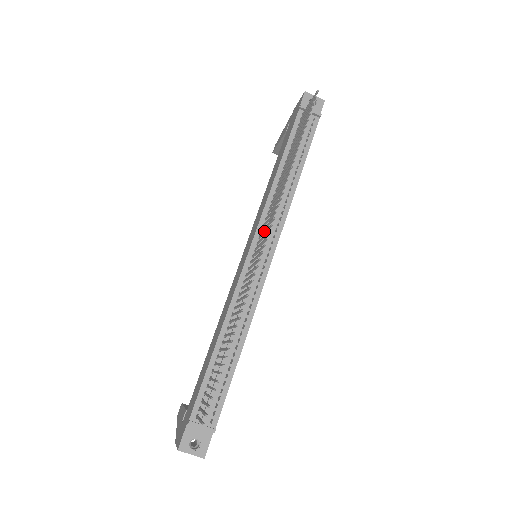
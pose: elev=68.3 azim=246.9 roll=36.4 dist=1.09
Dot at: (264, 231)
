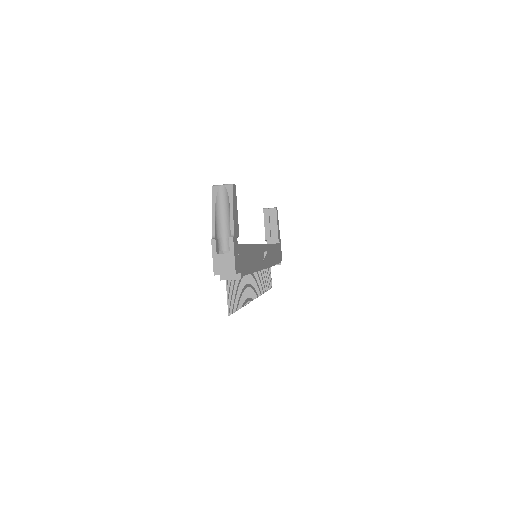
Dot at: (252, 284)
